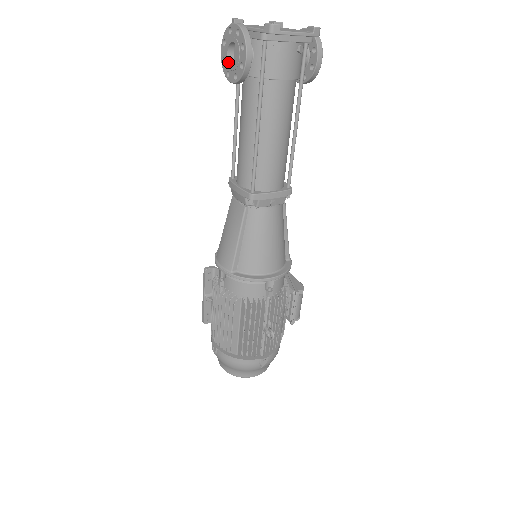
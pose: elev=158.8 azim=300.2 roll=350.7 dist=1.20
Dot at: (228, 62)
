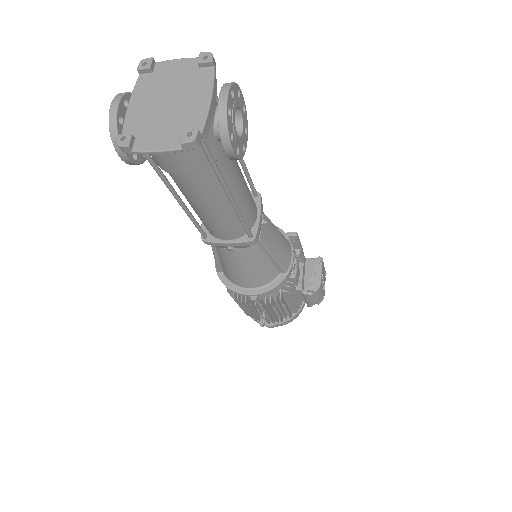
Dot at: occluded
